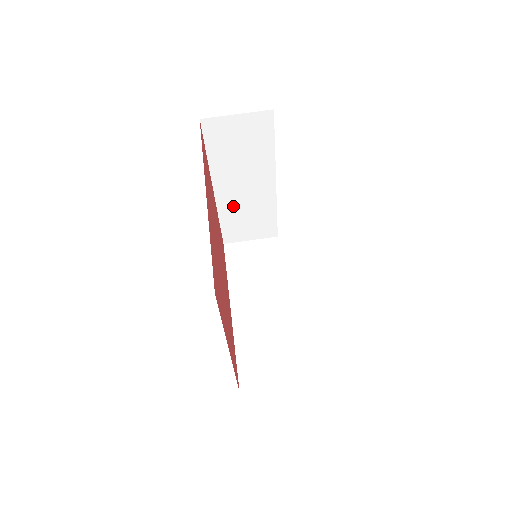
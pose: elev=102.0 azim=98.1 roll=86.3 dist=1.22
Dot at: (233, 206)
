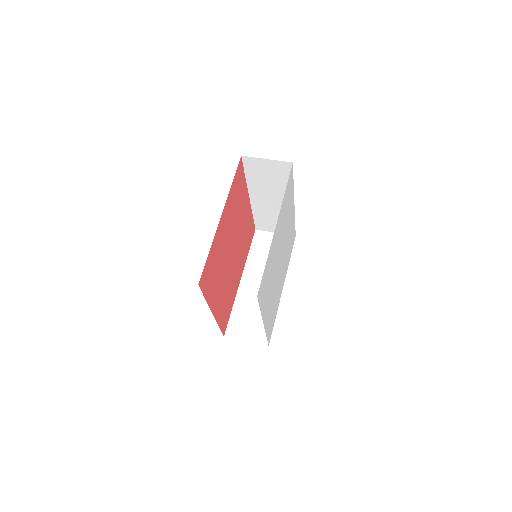
Dot at: (263, 209)
